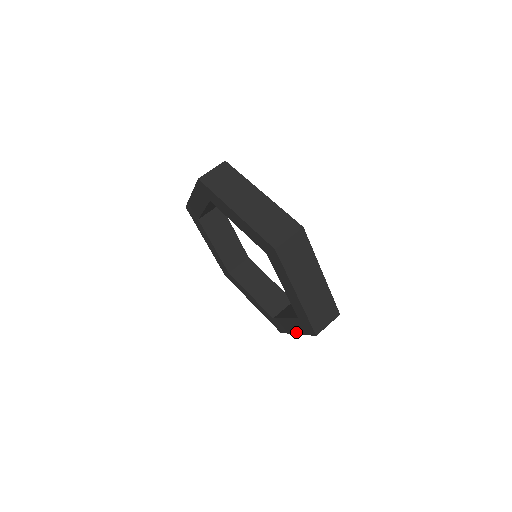
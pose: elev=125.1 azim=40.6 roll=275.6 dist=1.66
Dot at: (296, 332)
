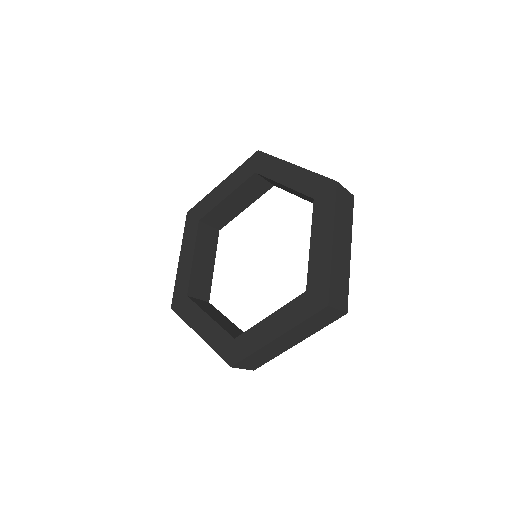
Dot at: (279, 333)
